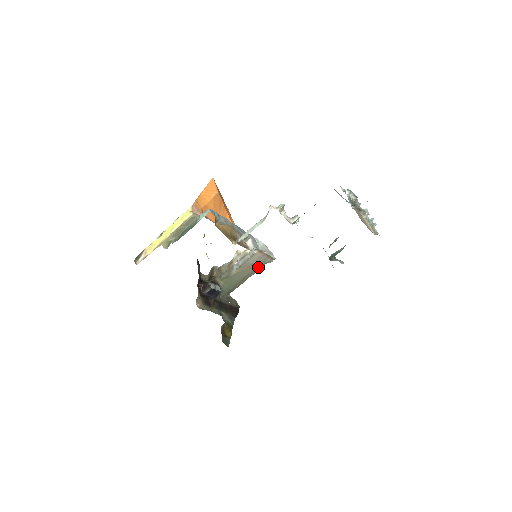
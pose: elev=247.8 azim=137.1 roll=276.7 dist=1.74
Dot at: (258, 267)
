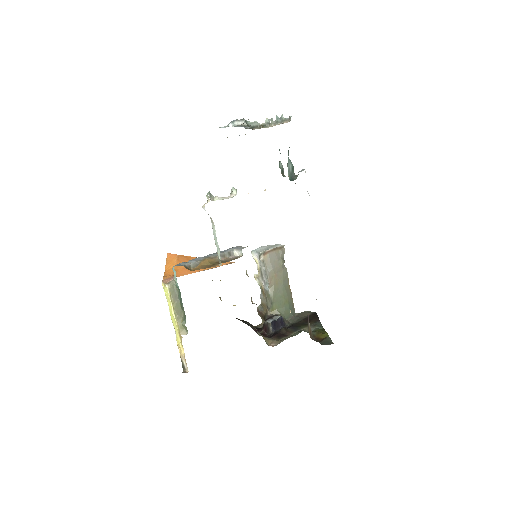
Dot at: (282, 267)
